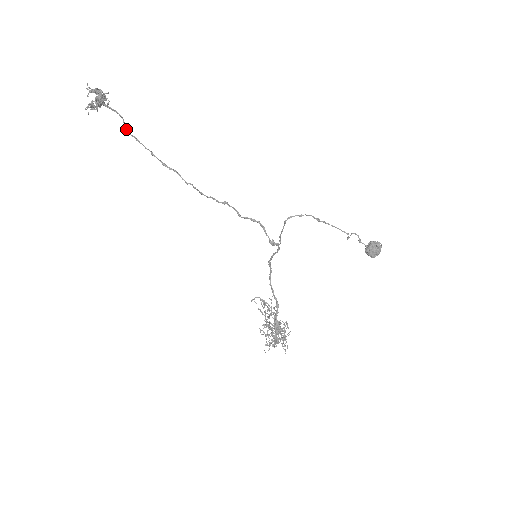
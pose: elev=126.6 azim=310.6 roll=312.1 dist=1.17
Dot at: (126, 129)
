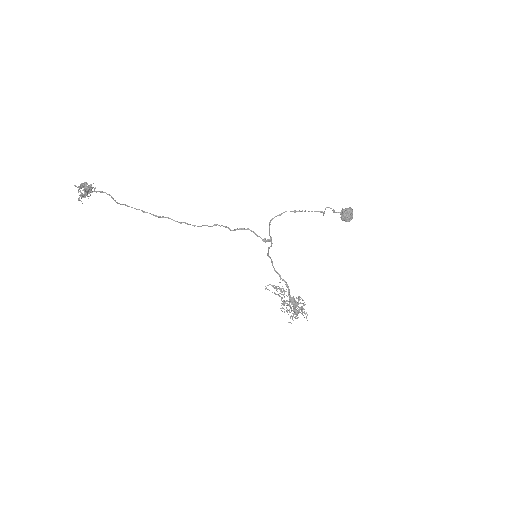
Dot at: (116, 202)
